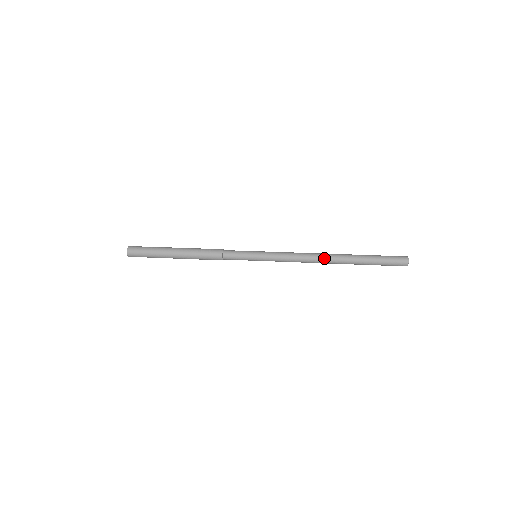
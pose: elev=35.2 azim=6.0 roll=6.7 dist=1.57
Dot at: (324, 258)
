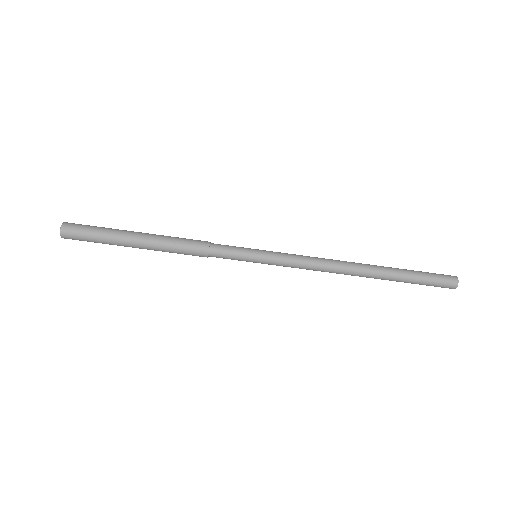
Dot at: (351, 266)
